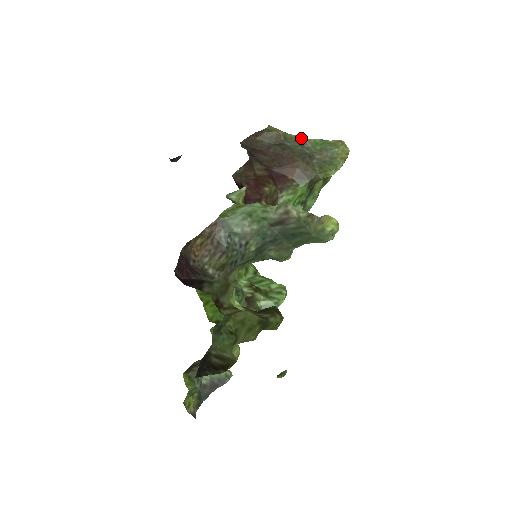
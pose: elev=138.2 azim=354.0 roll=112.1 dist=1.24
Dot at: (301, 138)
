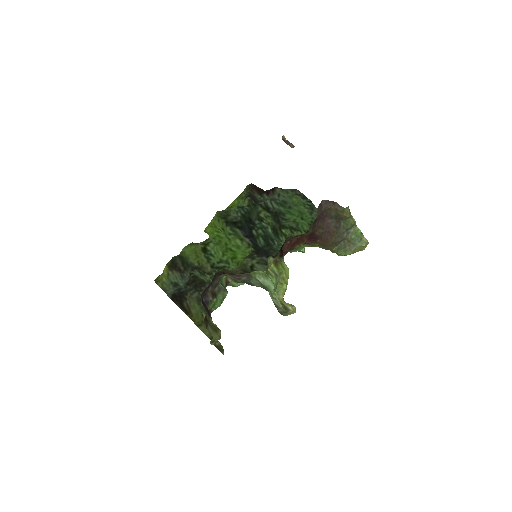
Dot at: (353, 225)
